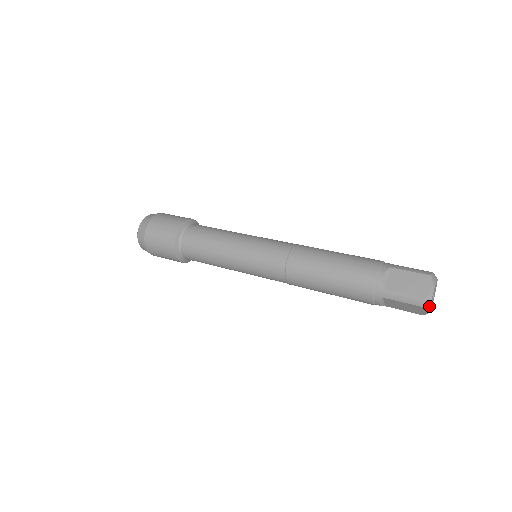
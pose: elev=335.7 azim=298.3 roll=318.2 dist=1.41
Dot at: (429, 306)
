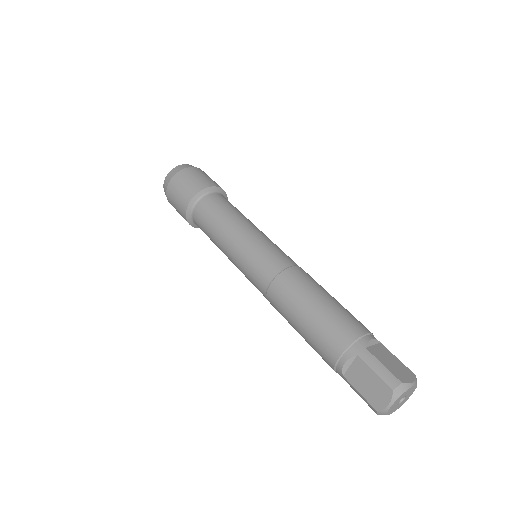
Dot at: occluded
